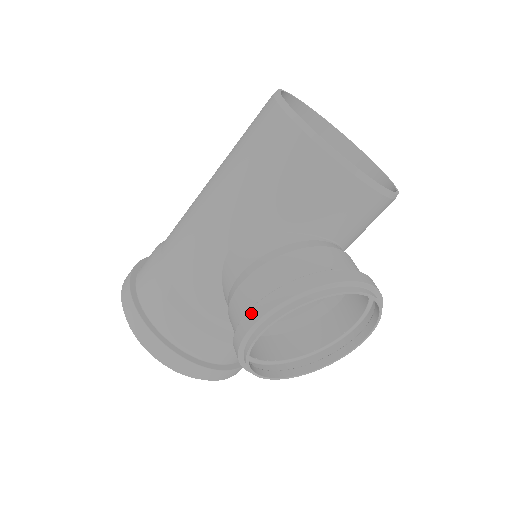
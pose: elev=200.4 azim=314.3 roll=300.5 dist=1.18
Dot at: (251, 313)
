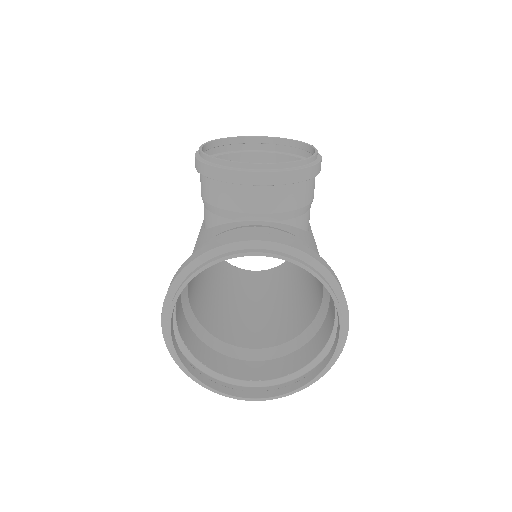
Dot at: occluded
